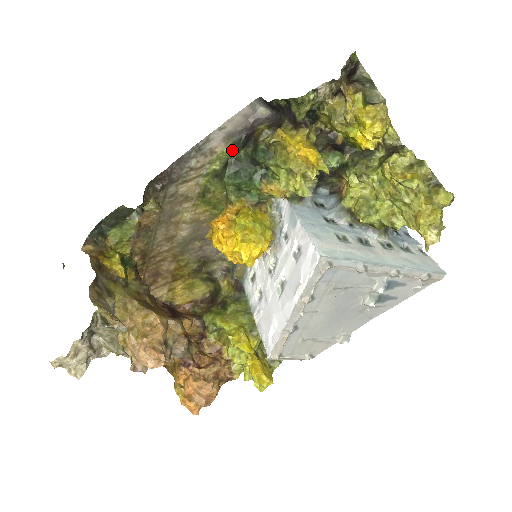
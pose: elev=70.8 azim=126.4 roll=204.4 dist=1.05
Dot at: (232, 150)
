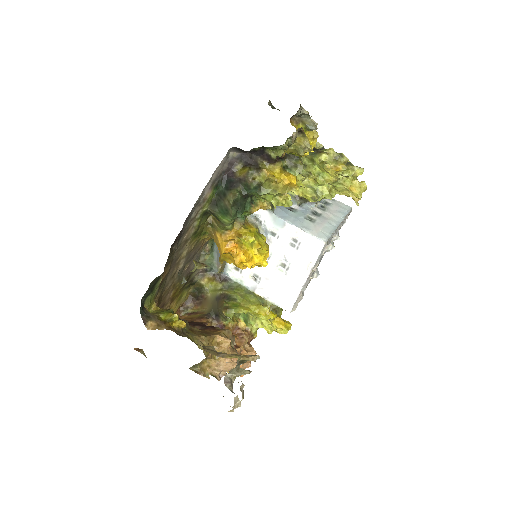
Dot at: (214, 191)
